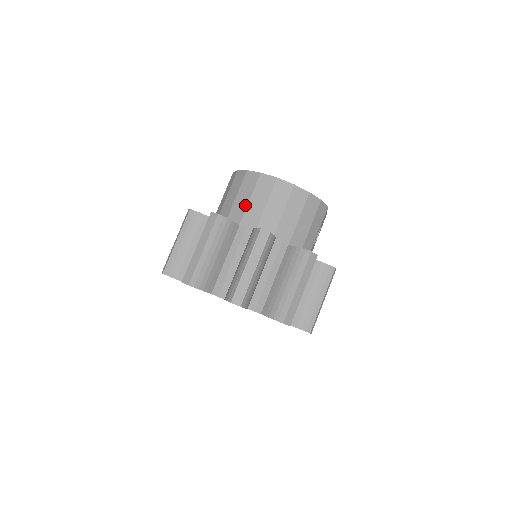
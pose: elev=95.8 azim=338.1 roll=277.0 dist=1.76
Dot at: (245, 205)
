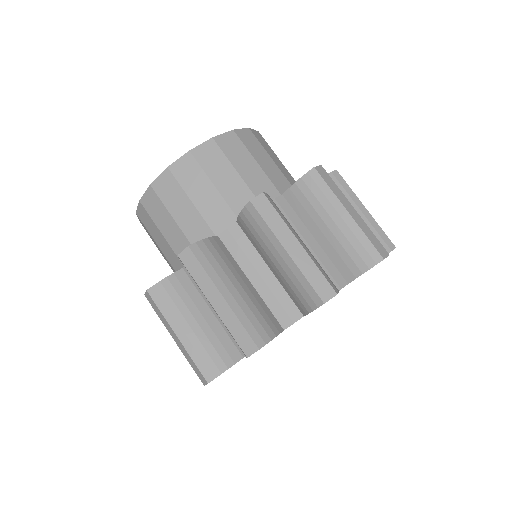
Dot at: (195, 213)
